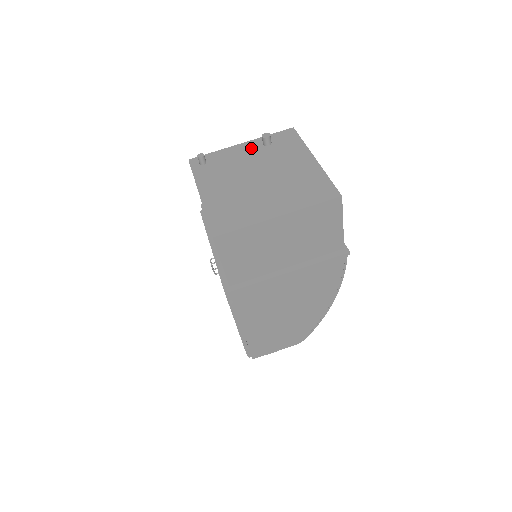
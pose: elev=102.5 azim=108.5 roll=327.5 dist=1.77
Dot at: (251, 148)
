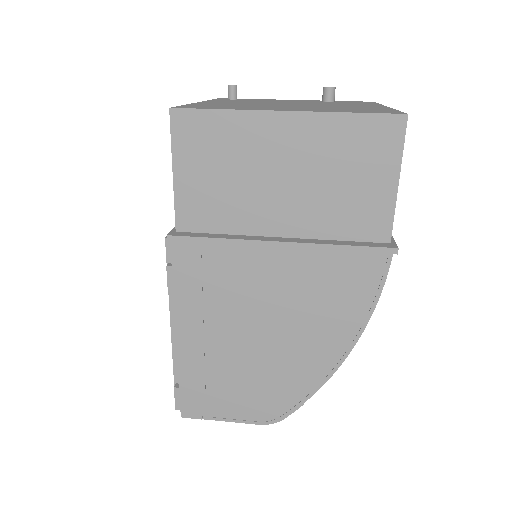
Dot at: occluded
